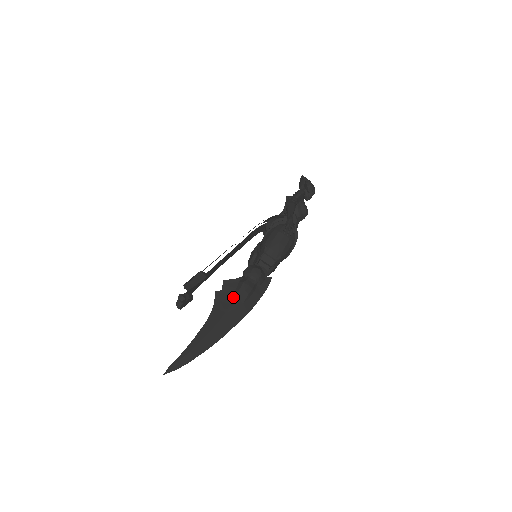
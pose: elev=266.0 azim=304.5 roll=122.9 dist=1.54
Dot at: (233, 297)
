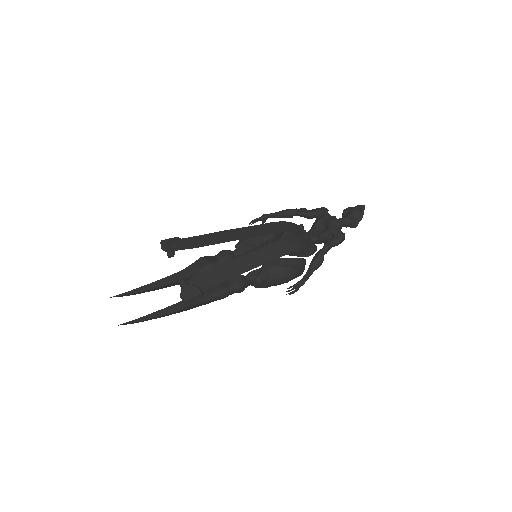
Dot at: (207, 297)
